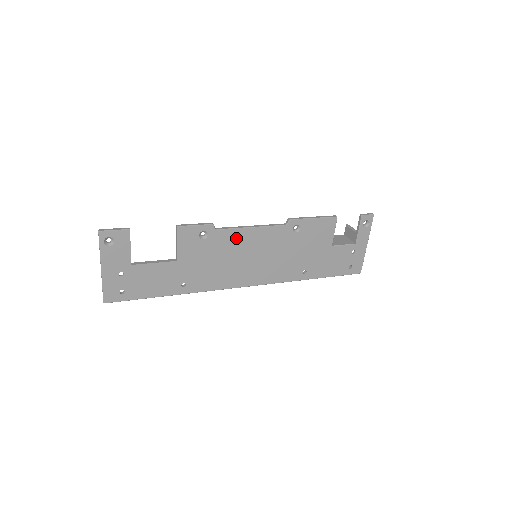
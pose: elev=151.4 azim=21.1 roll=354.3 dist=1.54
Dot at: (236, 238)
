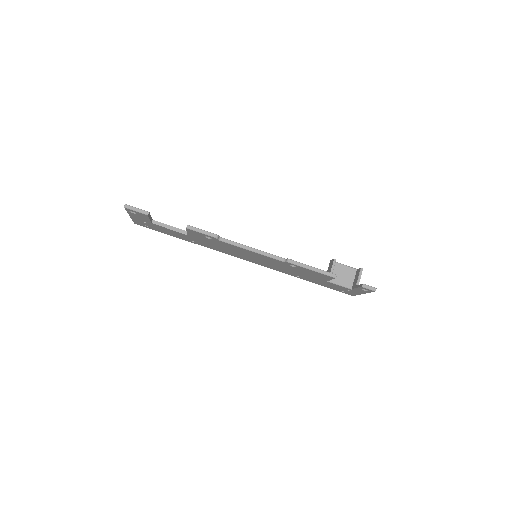
Dot at: (237, 248)
